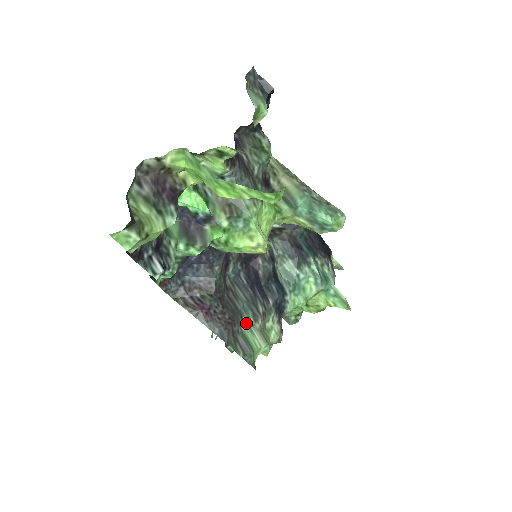
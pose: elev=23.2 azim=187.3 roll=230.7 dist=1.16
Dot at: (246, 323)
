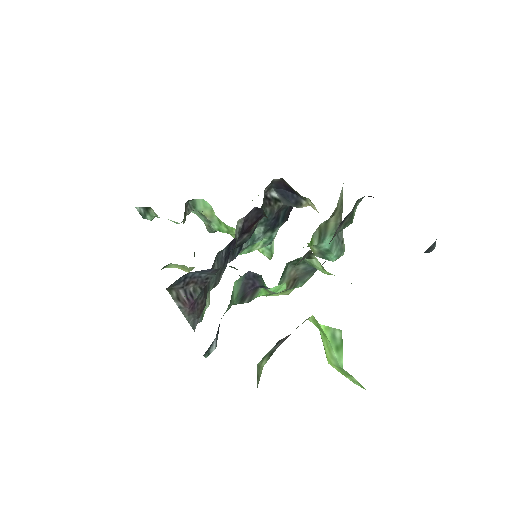
Dot at: occluded
